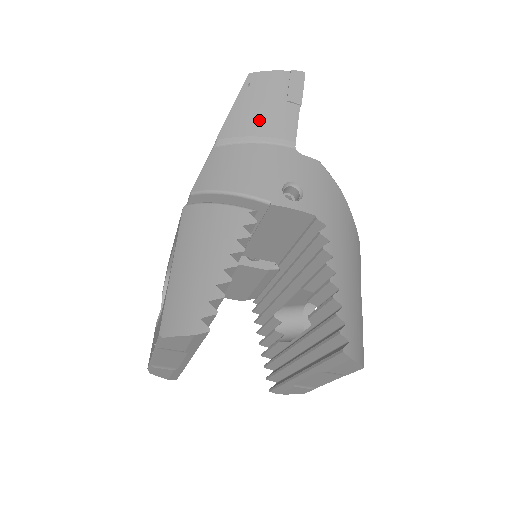
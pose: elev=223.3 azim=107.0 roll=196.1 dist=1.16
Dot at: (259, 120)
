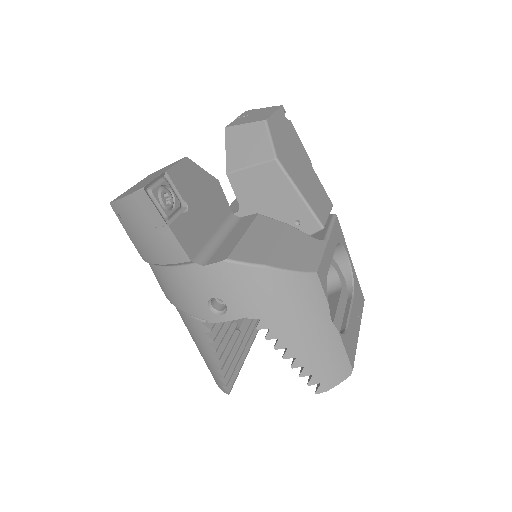
Dot at: (152, 250)
